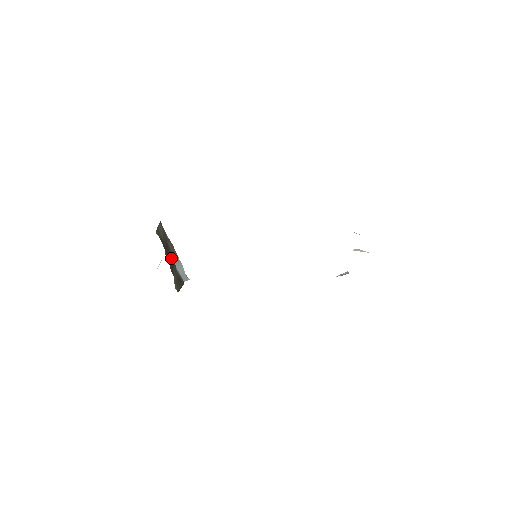
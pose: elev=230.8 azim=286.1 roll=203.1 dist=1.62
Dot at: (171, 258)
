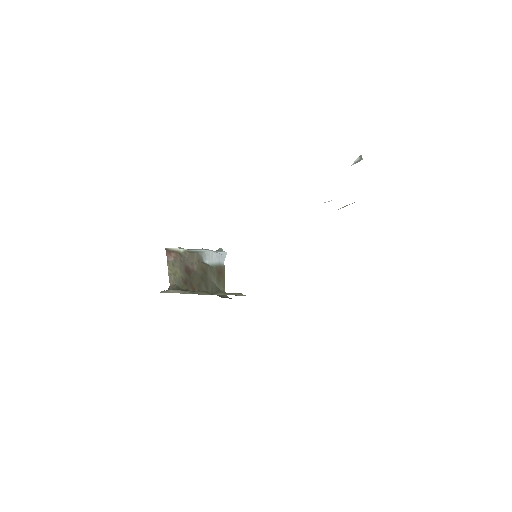
Dot at: (198, 271)
